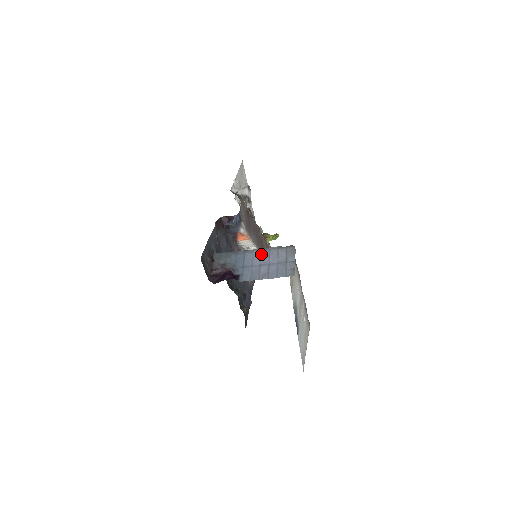
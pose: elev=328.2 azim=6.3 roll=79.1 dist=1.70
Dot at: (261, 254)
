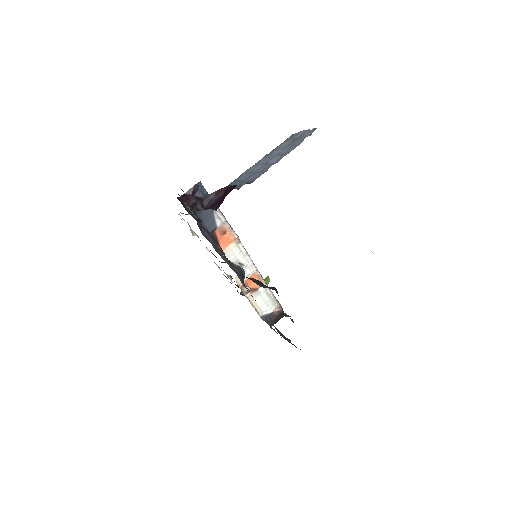
Dot at: (257, 164)
